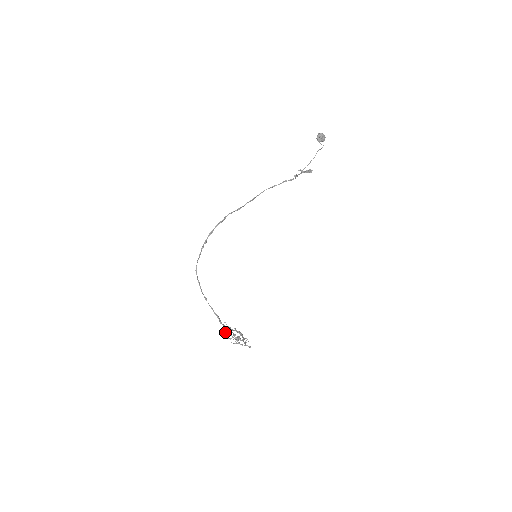
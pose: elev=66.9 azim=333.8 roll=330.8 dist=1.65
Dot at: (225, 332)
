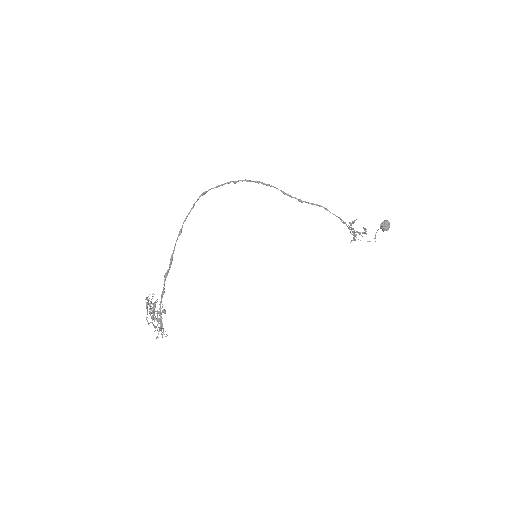
Dot at: occluded
